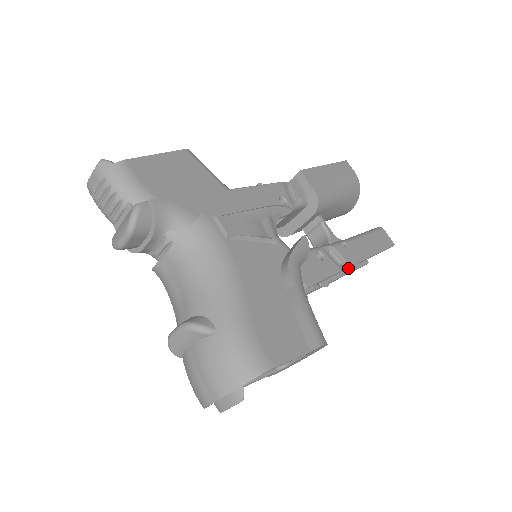
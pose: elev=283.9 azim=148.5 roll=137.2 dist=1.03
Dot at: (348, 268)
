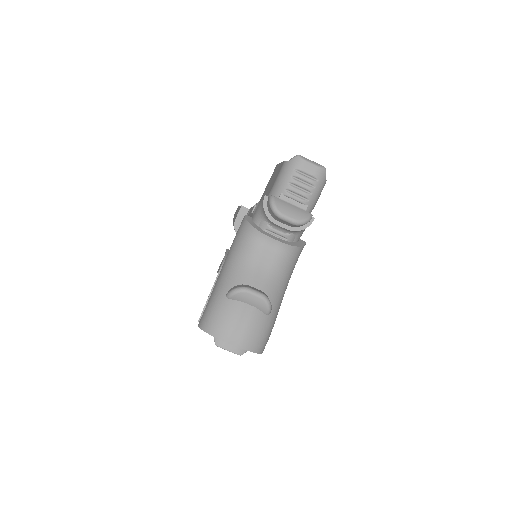
Dot at: occluded
